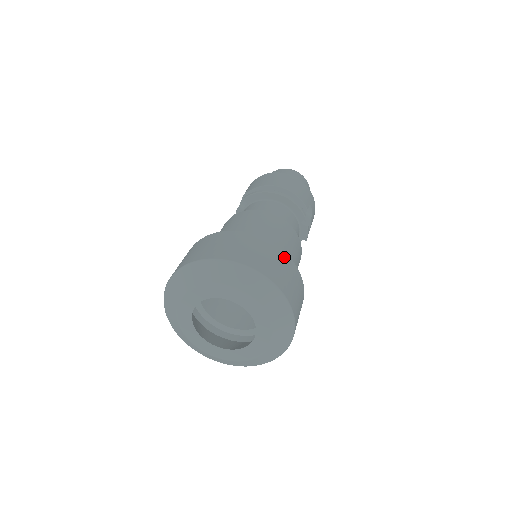
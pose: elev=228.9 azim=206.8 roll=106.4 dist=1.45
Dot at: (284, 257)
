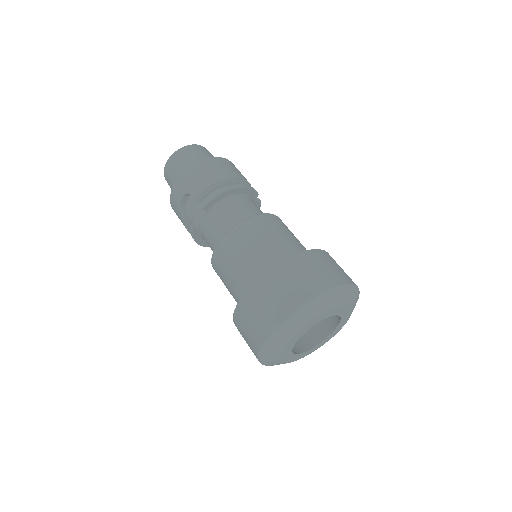
Dot at: (327, 255)
